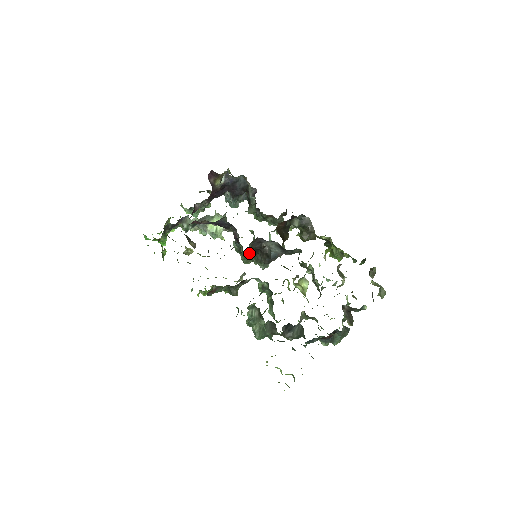
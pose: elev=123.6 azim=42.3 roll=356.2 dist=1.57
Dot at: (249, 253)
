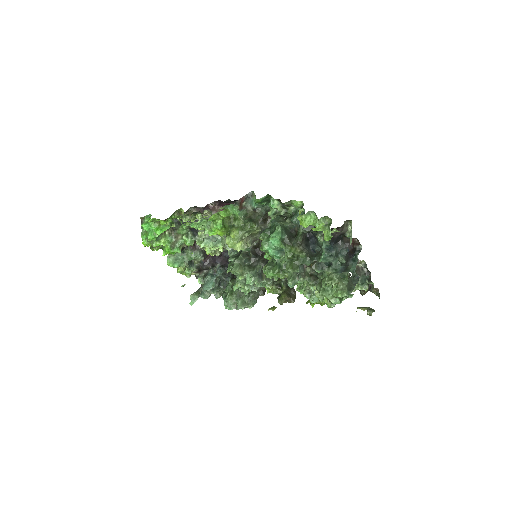
Dot at: (255, 246)
